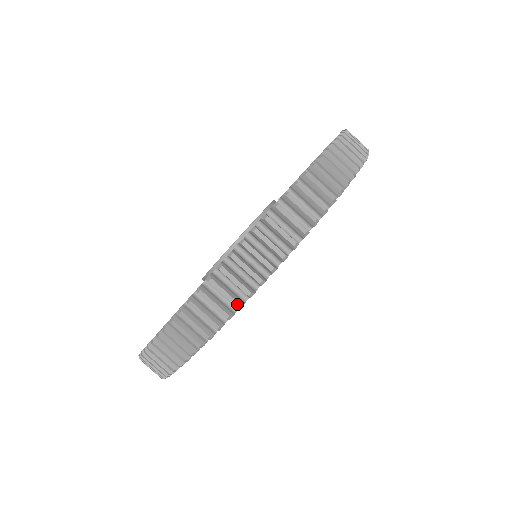
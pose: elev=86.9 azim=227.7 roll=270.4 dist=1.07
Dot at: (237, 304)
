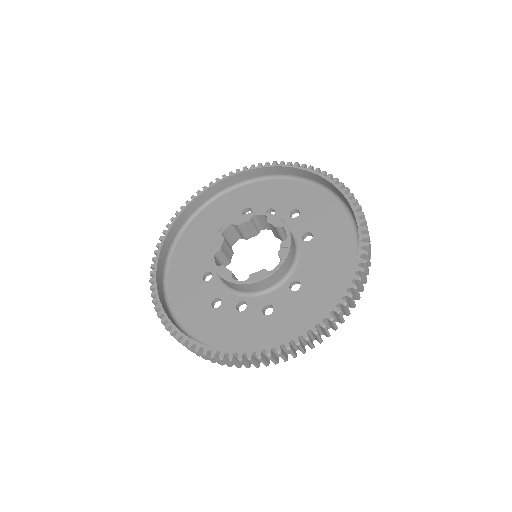
Dot at: (205, 359)
